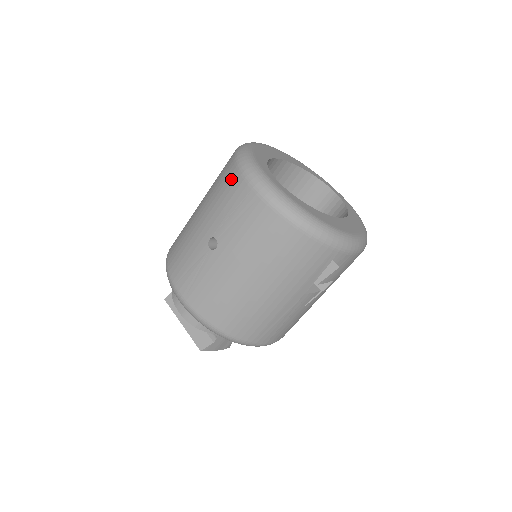
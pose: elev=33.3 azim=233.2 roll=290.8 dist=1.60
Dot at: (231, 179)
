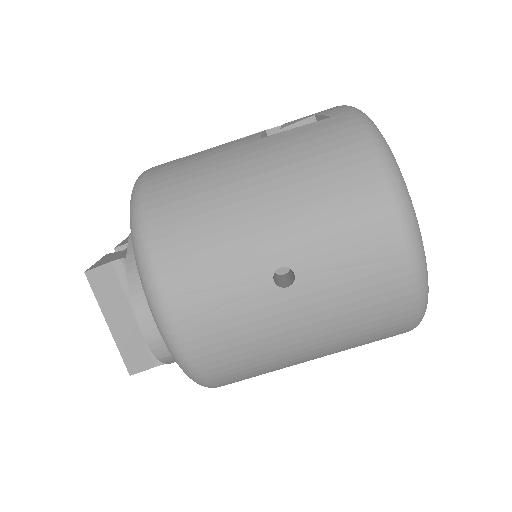
Dot at: (367, 196)
